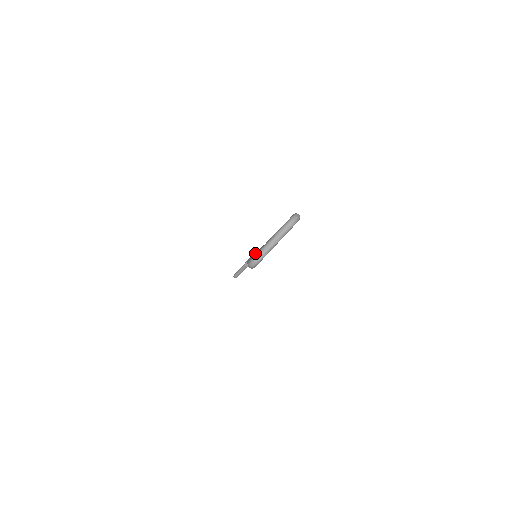
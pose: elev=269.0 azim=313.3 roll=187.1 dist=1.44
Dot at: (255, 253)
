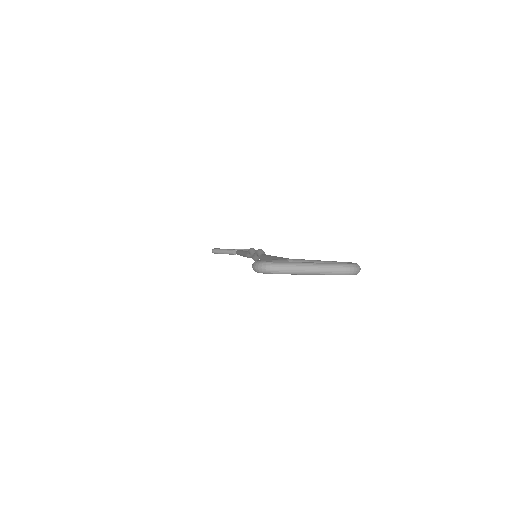
Dot at: (260, 253)
